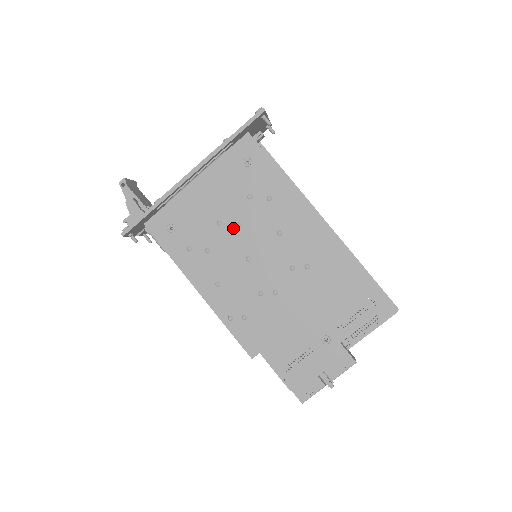
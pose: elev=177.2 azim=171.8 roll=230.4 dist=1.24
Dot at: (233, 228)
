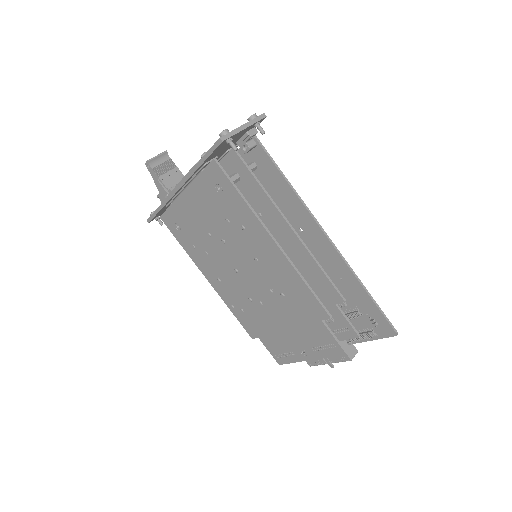
Dot at: (220, 242)
